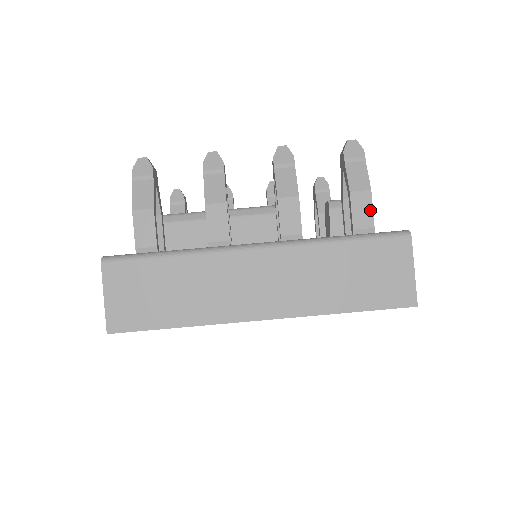
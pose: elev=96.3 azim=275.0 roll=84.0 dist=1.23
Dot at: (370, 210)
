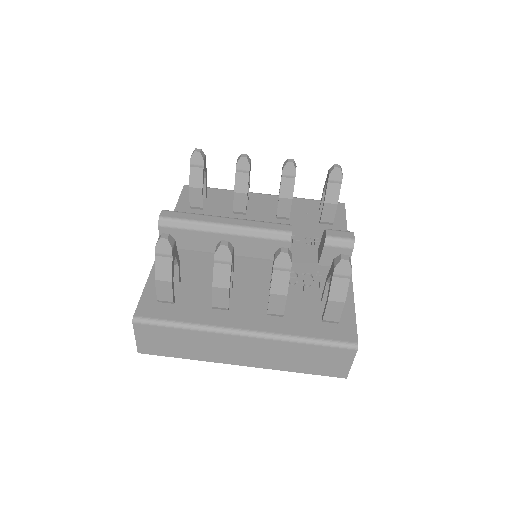
Dot at: (340, 313)
